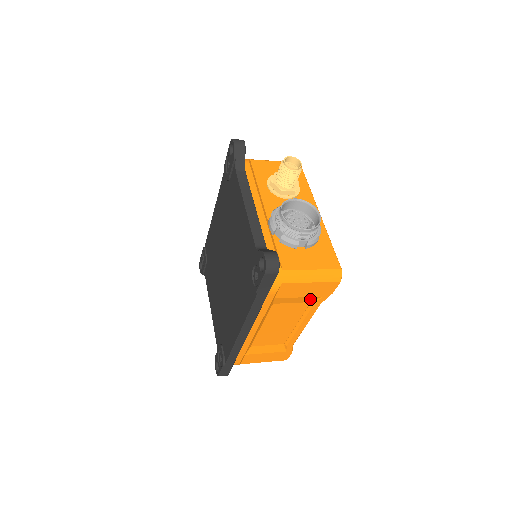
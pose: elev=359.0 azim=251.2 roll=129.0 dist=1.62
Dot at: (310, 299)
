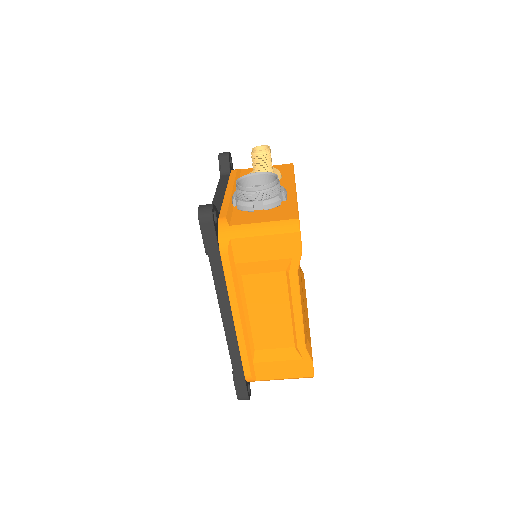
Dot at: (281, 265)
